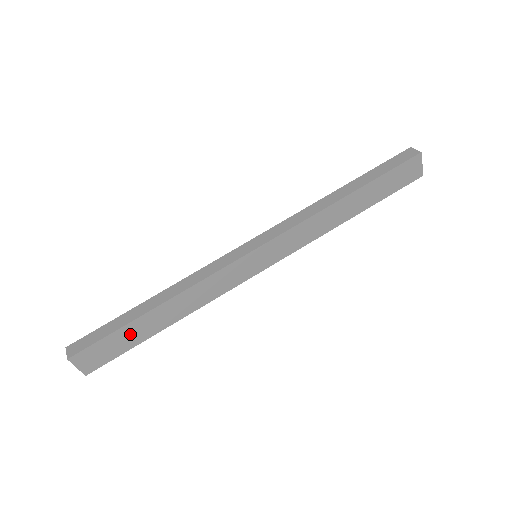
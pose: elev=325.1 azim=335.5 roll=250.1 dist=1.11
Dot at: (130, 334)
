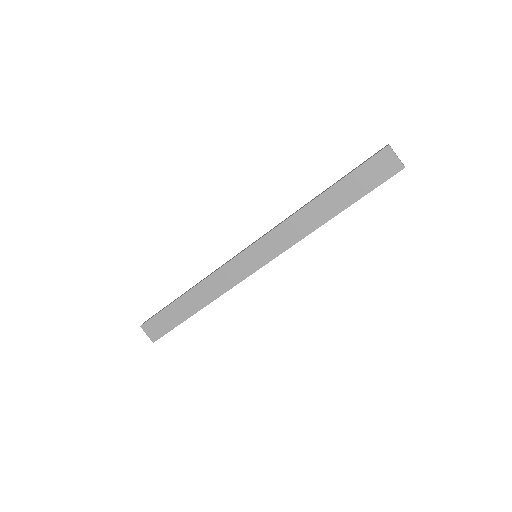
Dot at: (174, 313)
